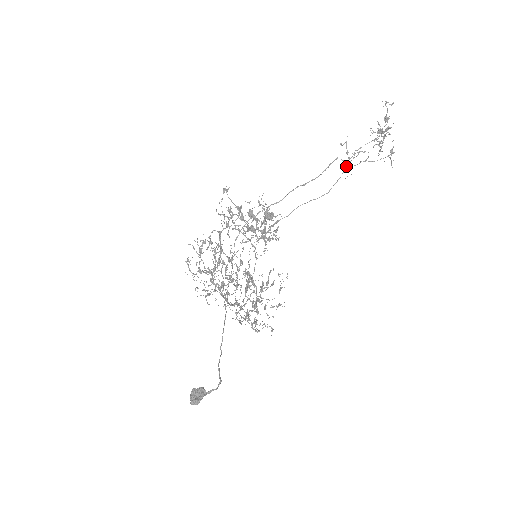
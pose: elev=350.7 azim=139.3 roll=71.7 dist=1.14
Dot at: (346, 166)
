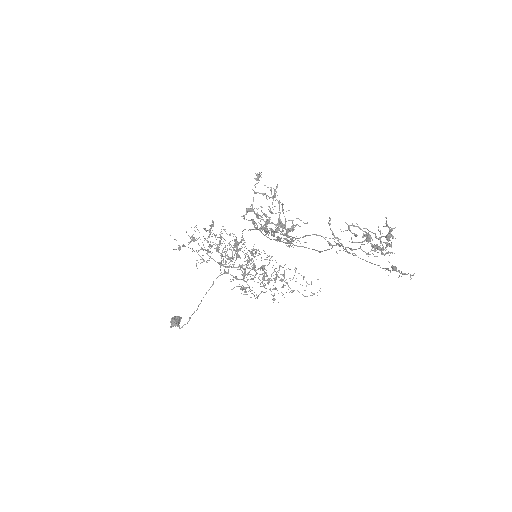
Dot at: (332, 245)
